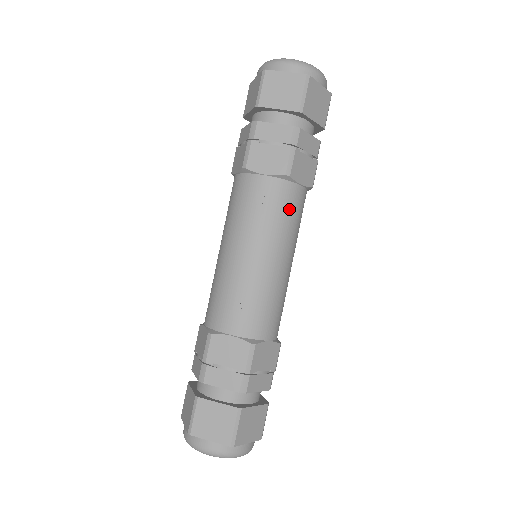
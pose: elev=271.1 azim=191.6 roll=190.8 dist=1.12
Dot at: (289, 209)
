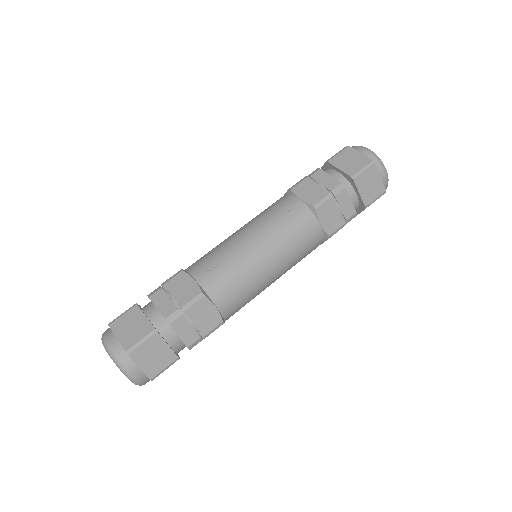
Dot at: (300, 231)
